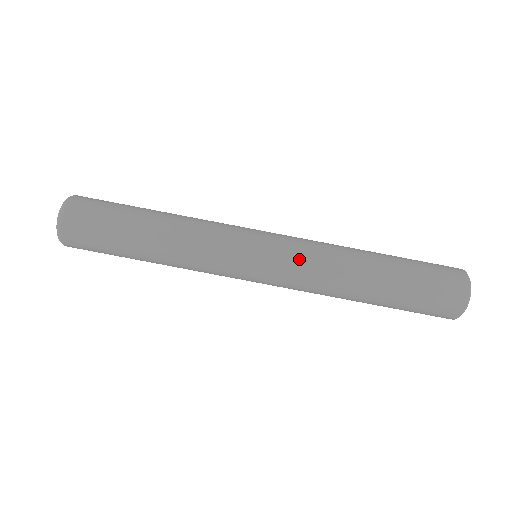
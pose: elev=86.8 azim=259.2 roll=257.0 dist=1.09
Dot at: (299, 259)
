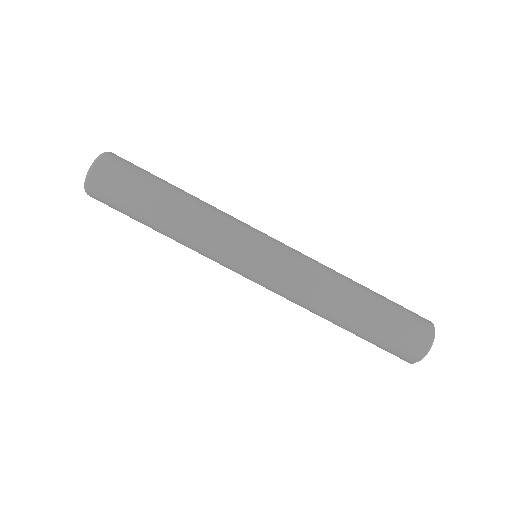
Dot at: (287, 282)
